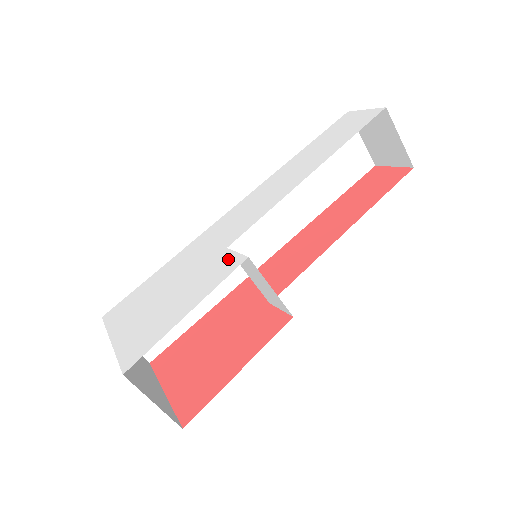
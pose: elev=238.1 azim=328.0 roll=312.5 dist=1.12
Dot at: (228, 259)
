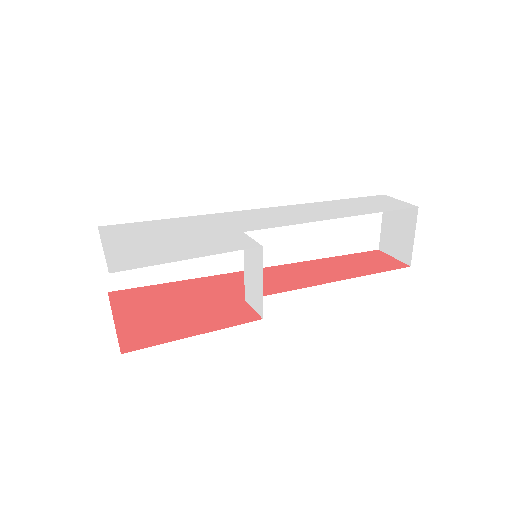
Dot at: (242, 239)
